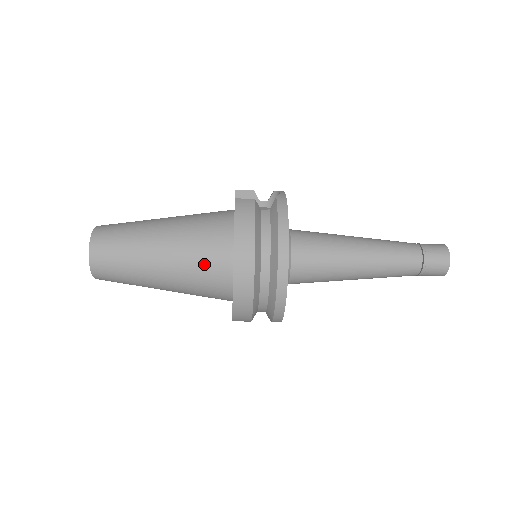
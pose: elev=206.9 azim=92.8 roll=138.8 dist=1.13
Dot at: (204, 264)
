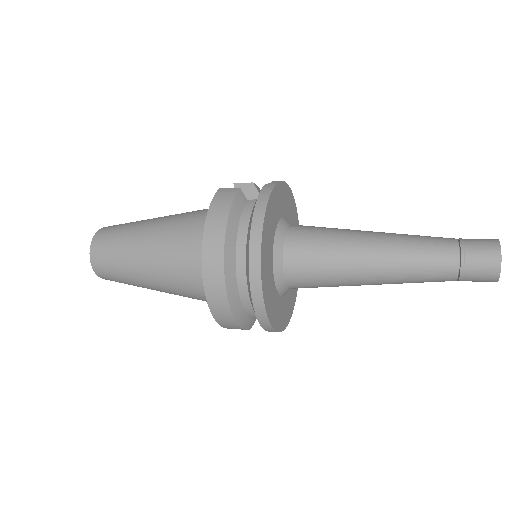
Dot at: (185, 260)
